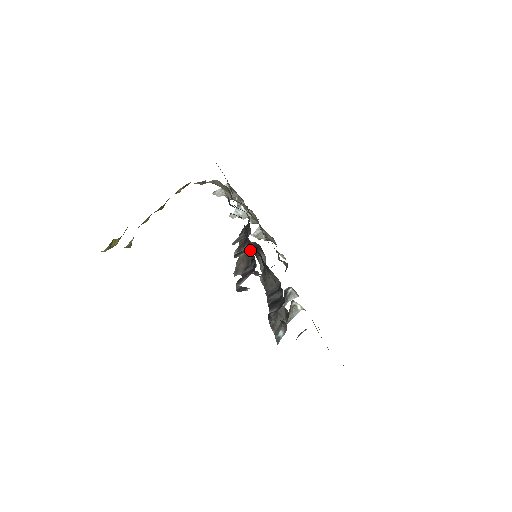
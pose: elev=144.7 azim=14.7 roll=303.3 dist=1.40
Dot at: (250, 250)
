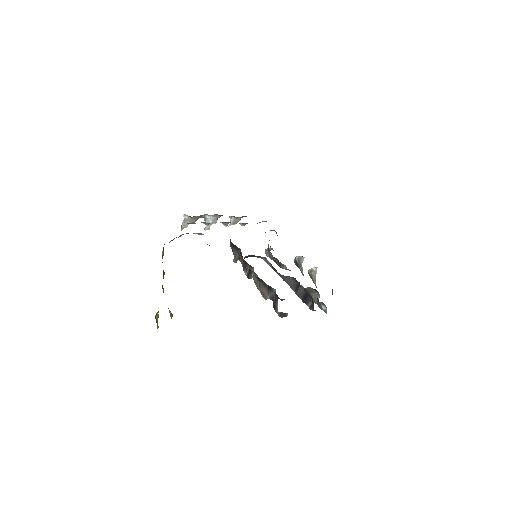
Dot at: (261, 280)
